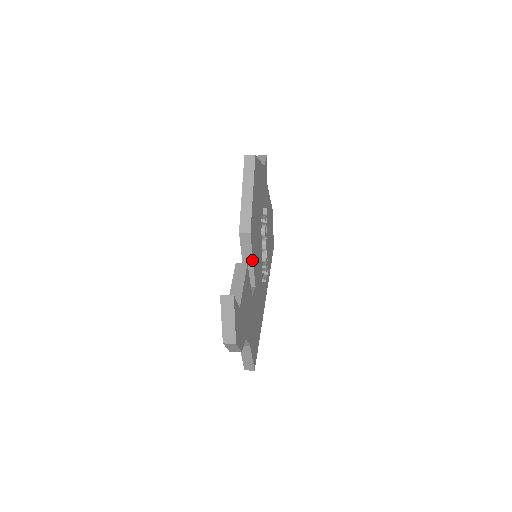
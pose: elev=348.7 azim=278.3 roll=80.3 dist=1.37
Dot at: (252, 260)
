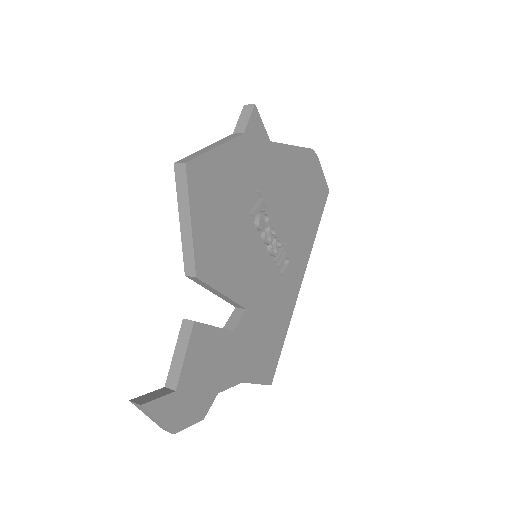
Dot at: (221, 293)
